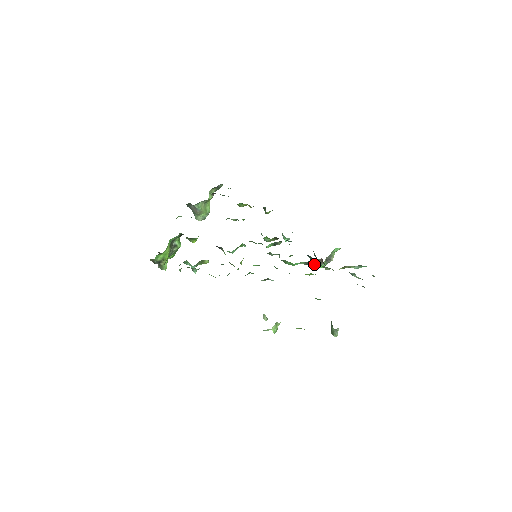
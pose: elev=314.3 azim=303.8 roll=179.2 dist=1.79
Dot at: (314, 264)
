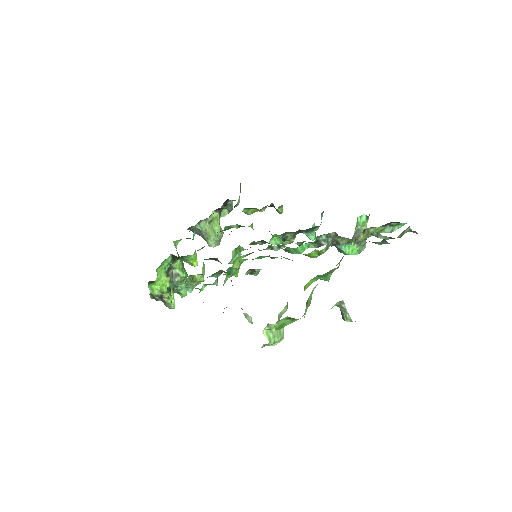
Dot at: occluded
